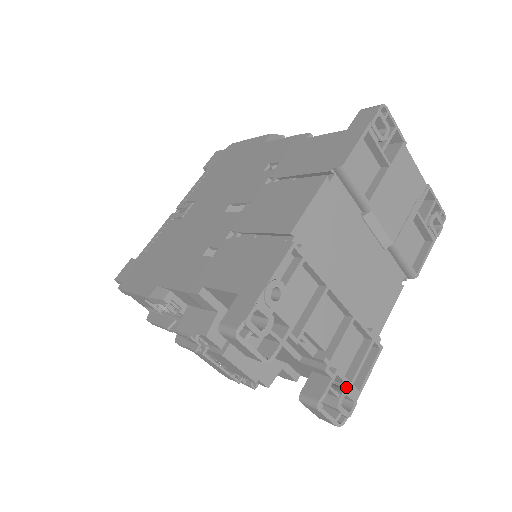
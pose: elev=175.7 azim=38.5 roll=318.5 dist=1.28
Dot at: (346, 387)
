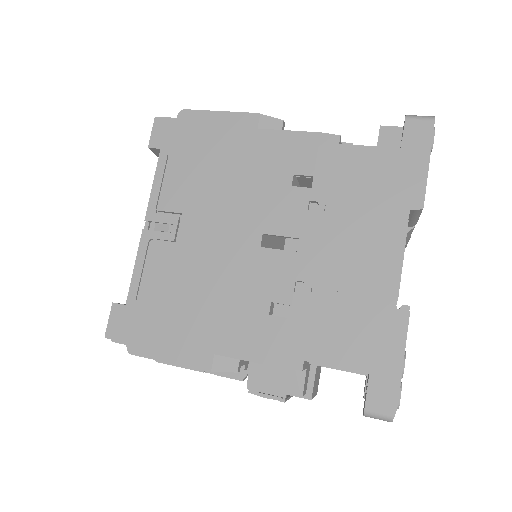
Dot at: occluded
